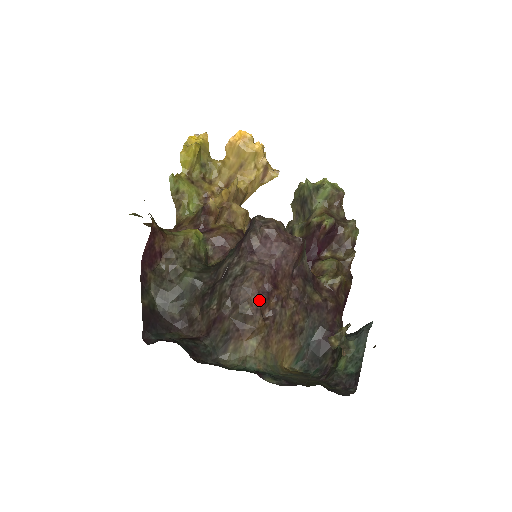
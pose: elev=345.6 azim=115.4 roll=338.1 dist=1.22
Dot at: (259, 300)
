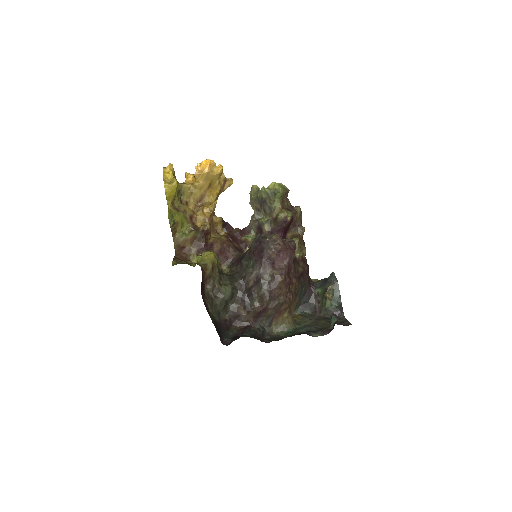
Dot at: (287, 291)
